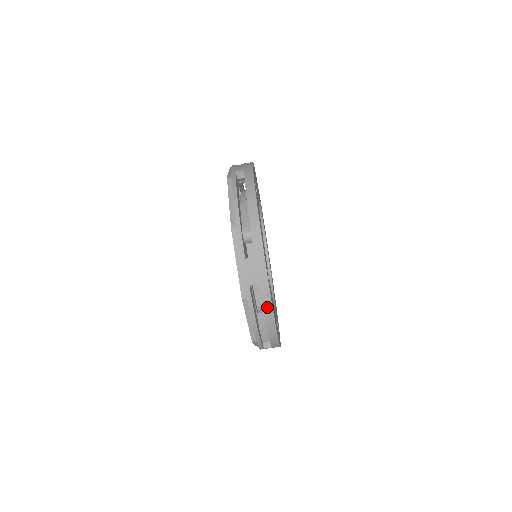
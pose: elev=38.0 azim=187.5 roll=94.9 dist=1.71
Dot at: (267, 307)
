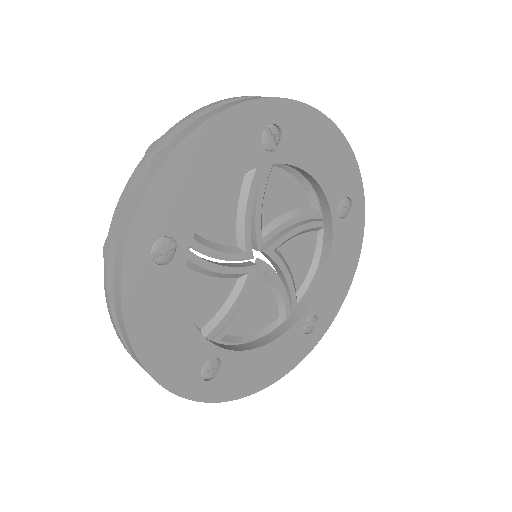
Dot at: occluded
